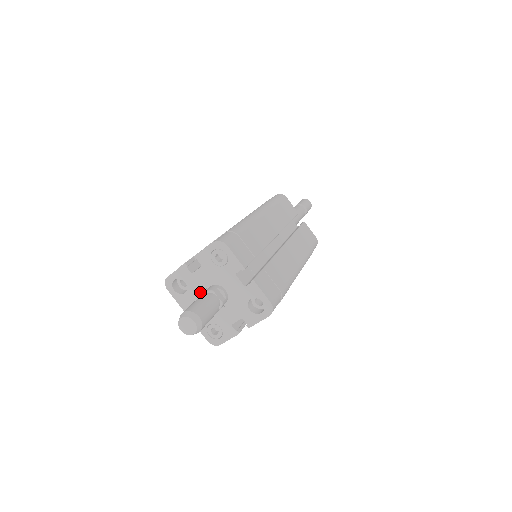
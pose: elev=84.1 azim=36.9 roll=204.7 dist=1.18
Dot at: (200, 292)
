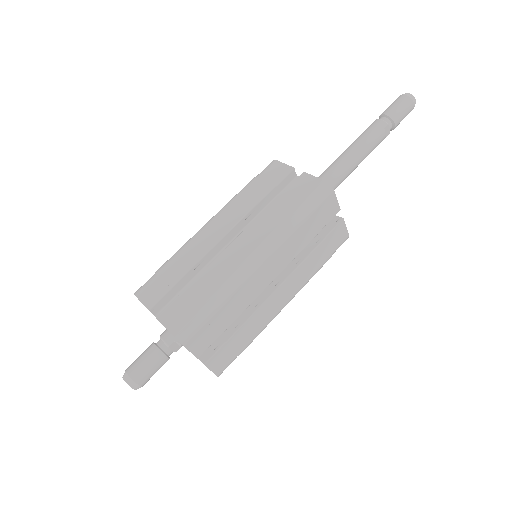
Dot at: occluded
